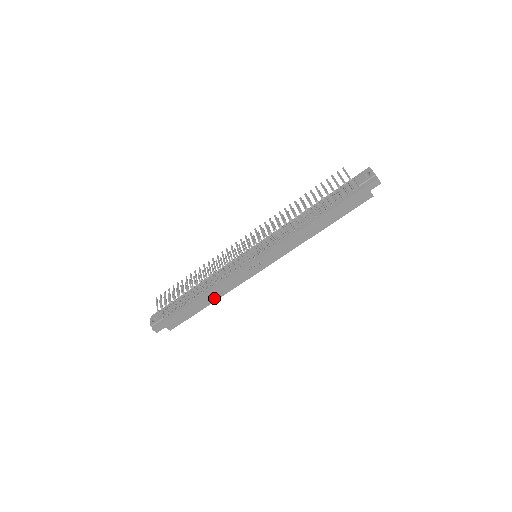
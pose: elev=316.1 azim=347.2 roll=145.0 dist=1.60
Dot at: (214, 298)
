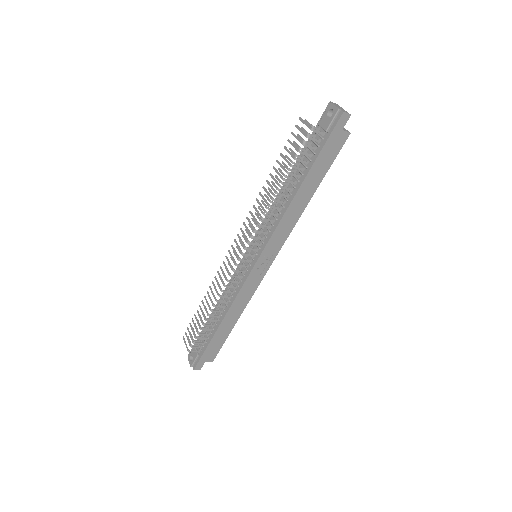
Dot at: (236, 316)
